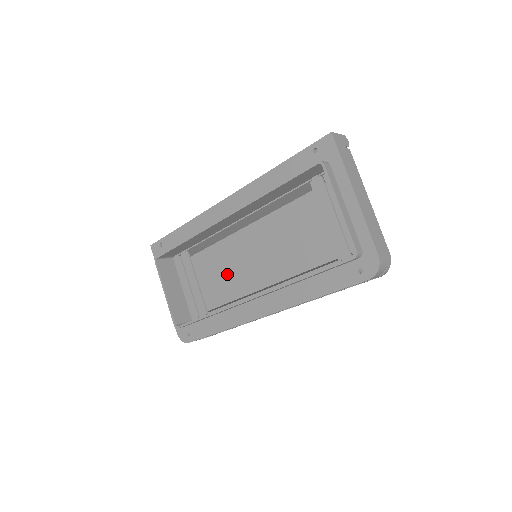
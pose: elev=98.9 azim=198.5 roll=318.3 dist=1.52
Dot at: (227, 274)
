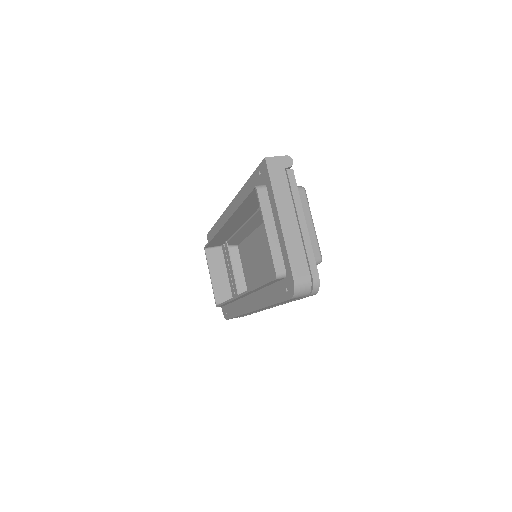
Dot at: (254, 265)
